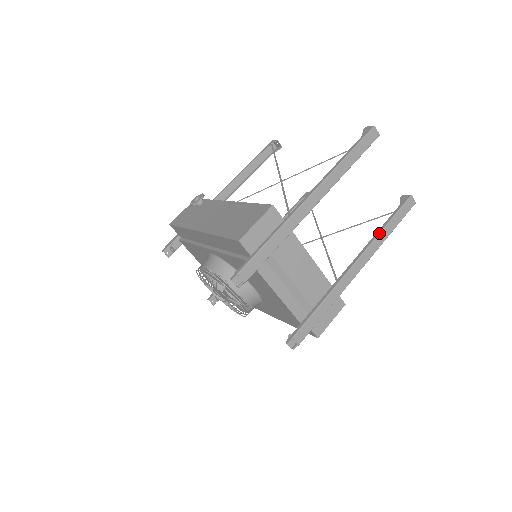
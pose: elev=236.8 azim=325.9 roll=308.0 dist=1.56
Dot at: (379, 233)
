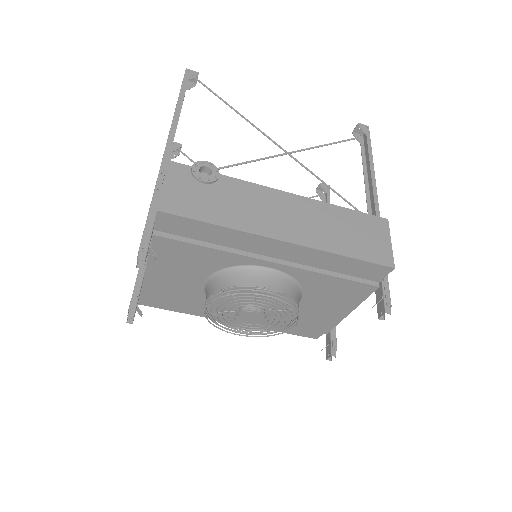
Dot at: occluded
